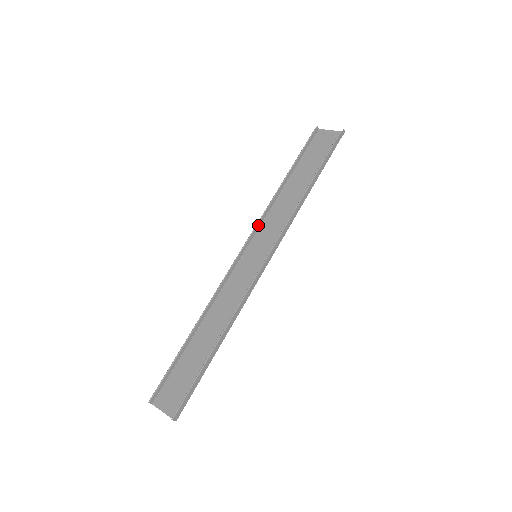
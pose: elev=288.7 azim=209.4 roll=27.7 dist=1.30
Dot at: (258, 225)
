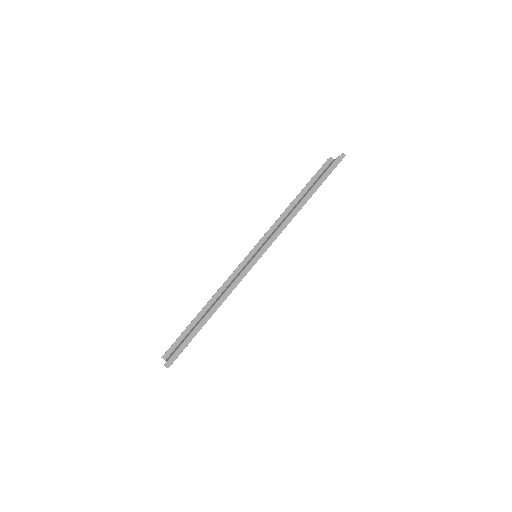
Dot at: (267, 235)
